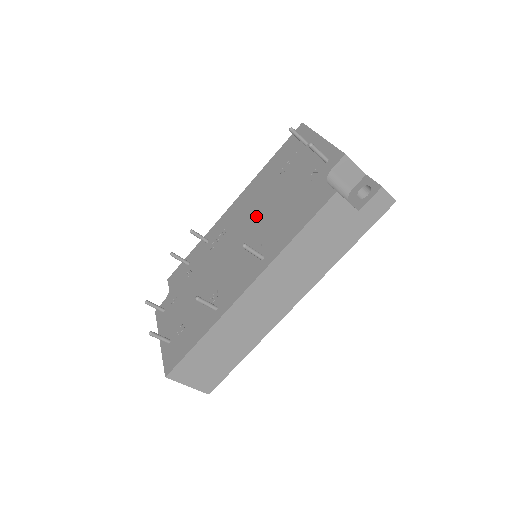
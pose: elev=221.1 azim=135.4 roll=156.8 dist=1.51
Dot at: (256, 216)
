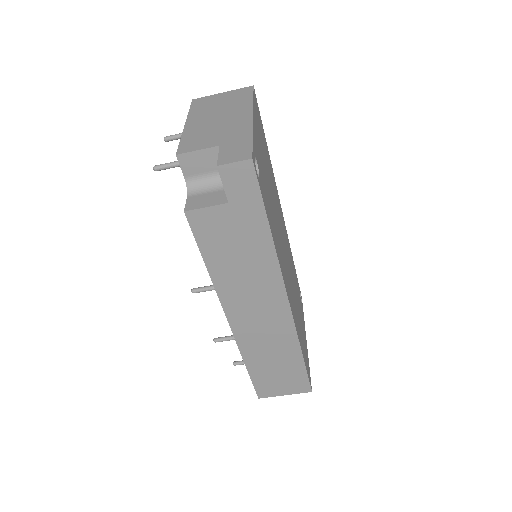
Dot at: occluded
